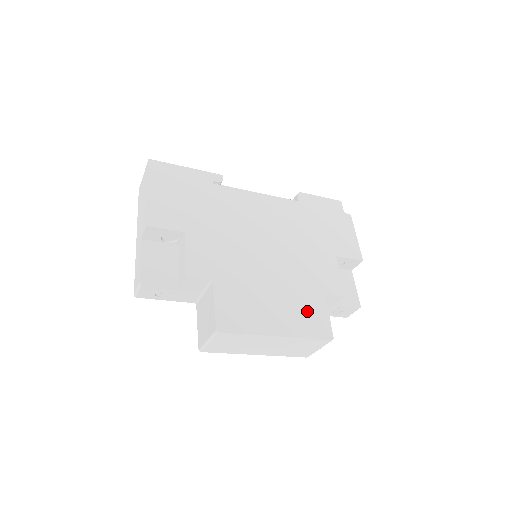
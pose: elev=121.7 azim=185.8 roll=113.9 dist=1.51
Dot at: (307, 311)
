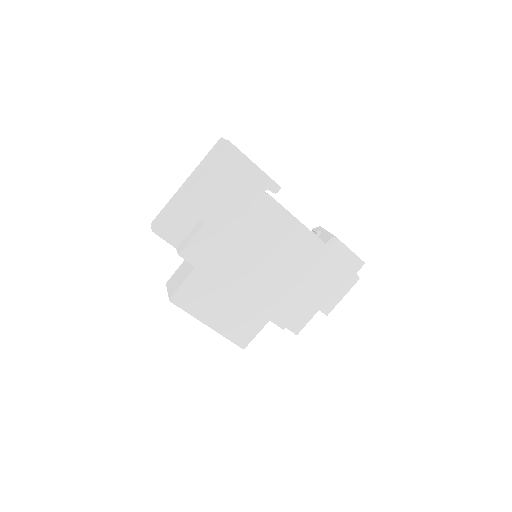
Dot at: (244, 323)
